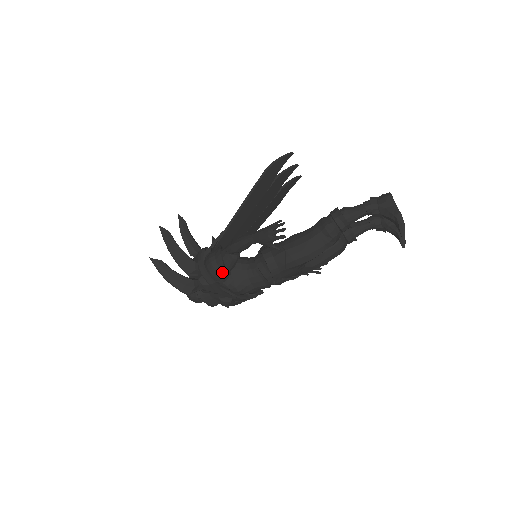
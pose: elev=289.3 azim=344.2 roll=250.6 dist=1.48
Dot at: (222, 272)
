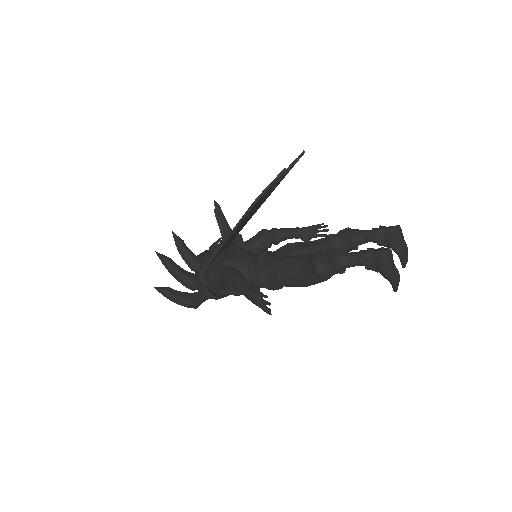
Dot at: occluded
